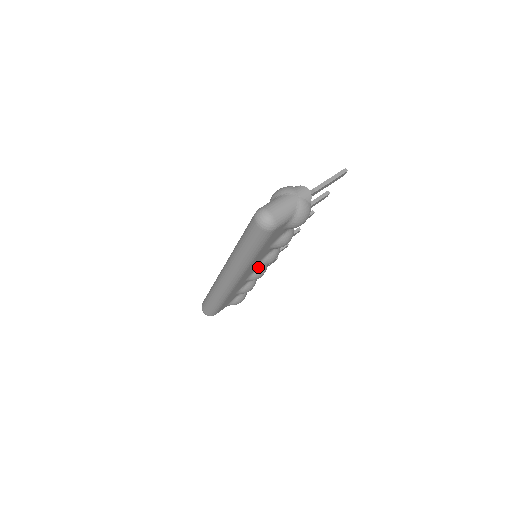
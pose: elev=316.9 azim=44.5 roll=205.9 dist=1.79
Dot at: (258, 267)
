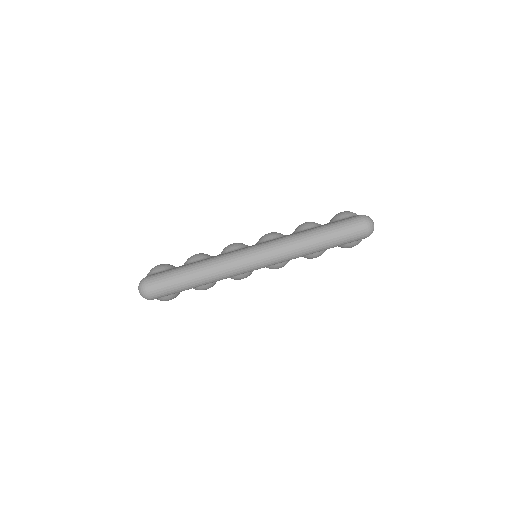
Dot at: occluded
